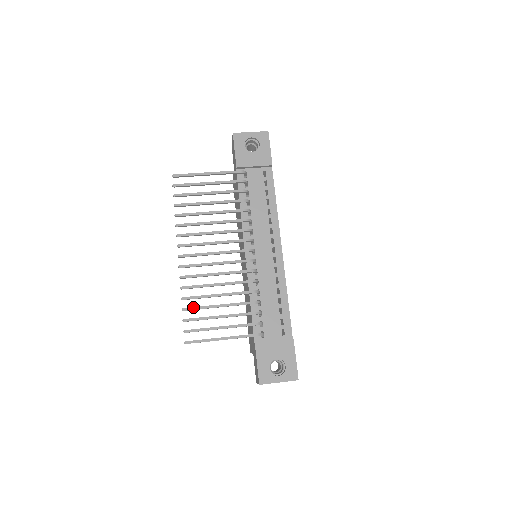
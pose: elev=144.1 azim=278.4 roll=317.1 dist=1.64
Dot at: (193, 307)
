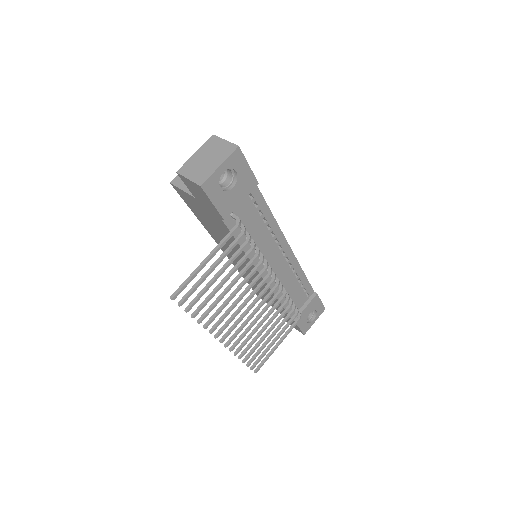
Dot at: (251, 354)
